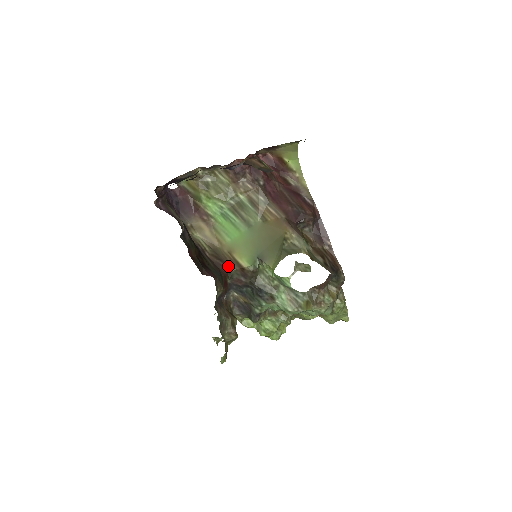
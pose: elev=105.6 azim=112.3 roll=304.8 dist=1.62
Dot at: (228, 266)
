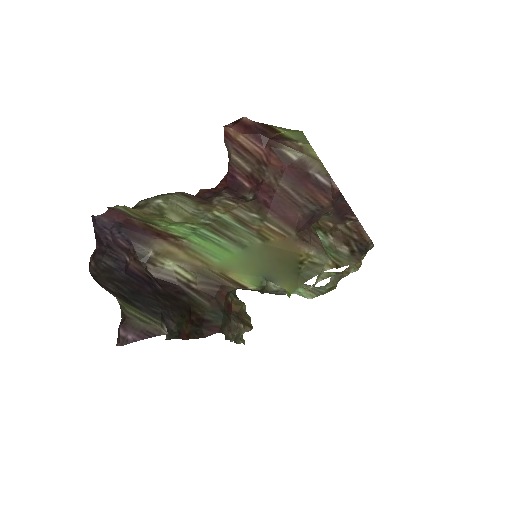
Dot at: (225, 287)
